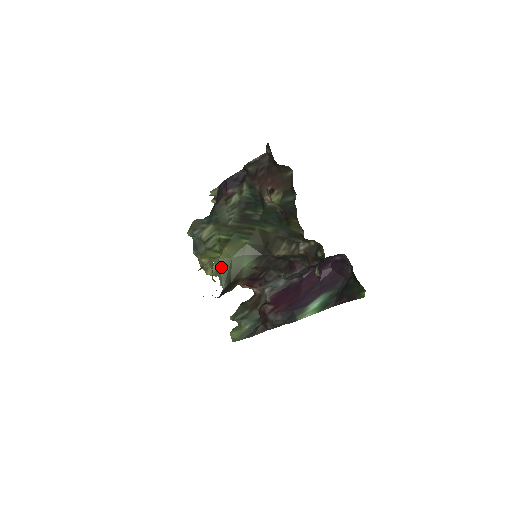
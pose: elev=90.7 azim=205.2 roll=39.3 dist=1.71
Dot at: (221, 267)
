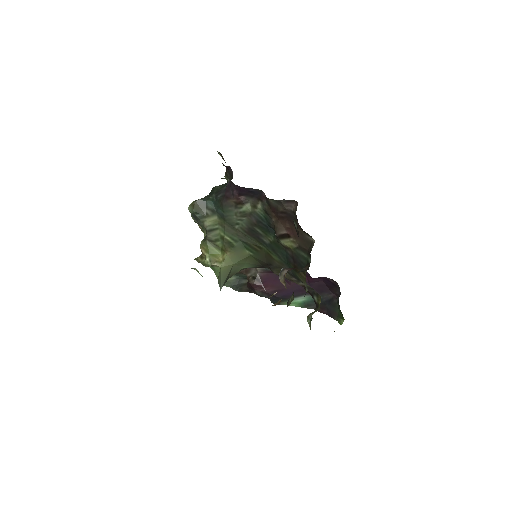
Dot at: (222, 273)
